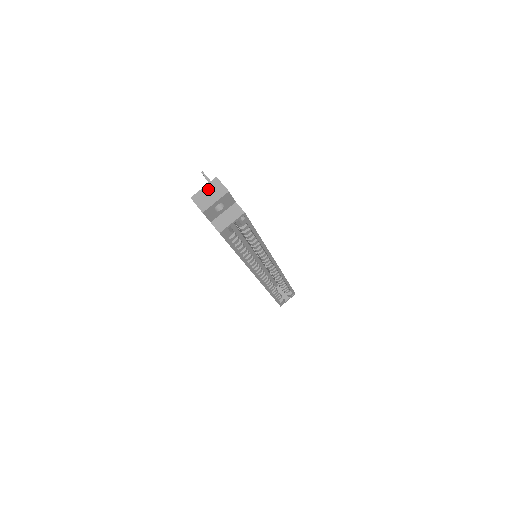
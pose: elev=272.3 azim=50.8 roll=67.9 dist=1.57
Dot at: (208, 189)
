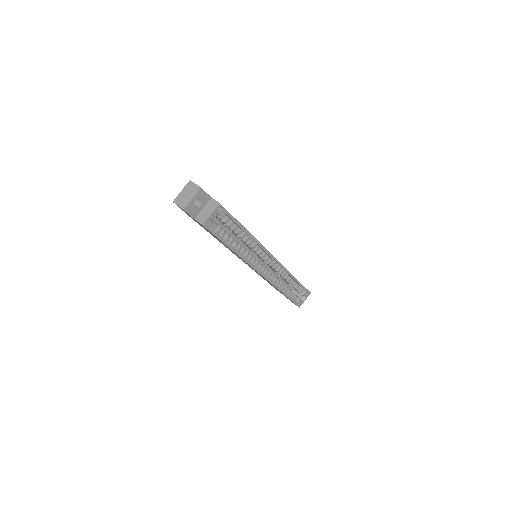
Dot at: (185, 191)
